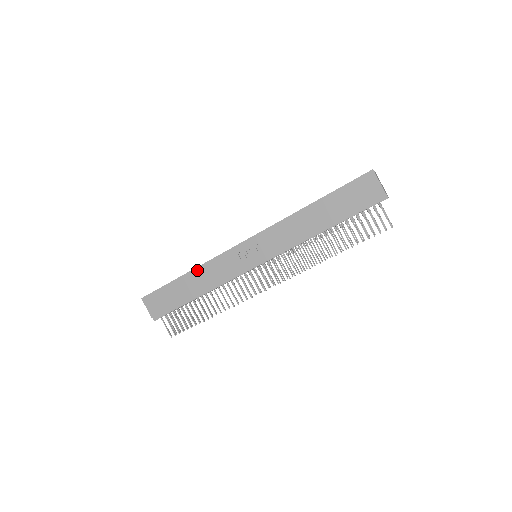
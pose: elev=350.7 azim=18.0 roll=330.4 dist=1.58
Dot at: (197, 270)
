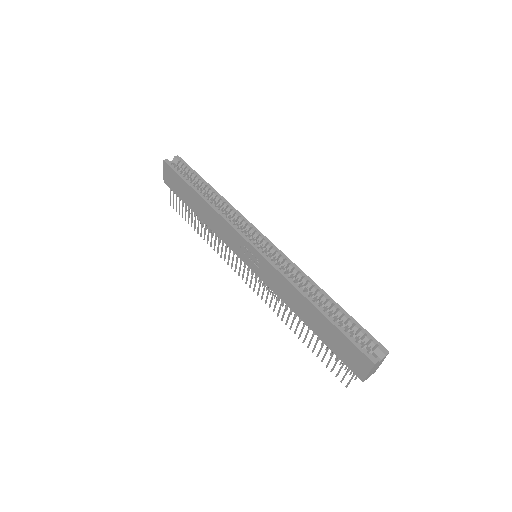
Dot at: (209, 206)
